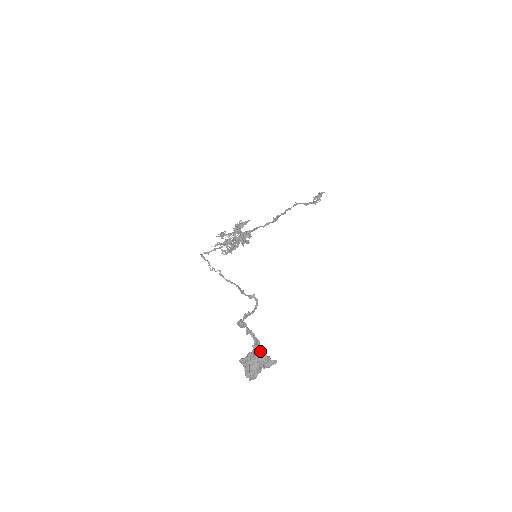
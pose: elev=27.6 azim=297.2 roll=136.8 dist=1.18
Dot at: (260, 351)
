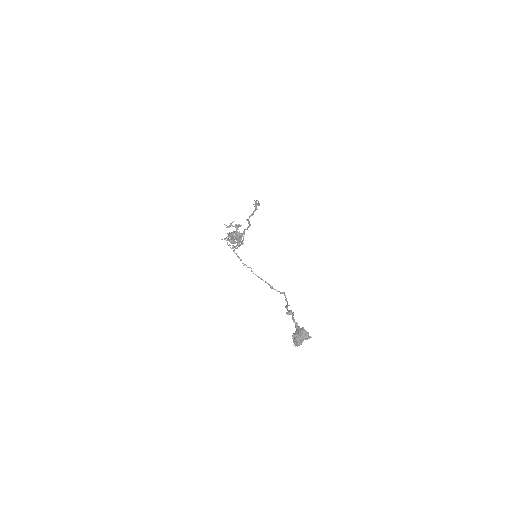
Dot at: (306, 331)
